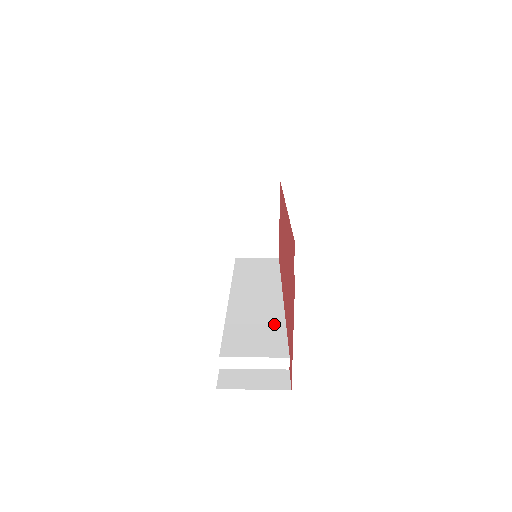
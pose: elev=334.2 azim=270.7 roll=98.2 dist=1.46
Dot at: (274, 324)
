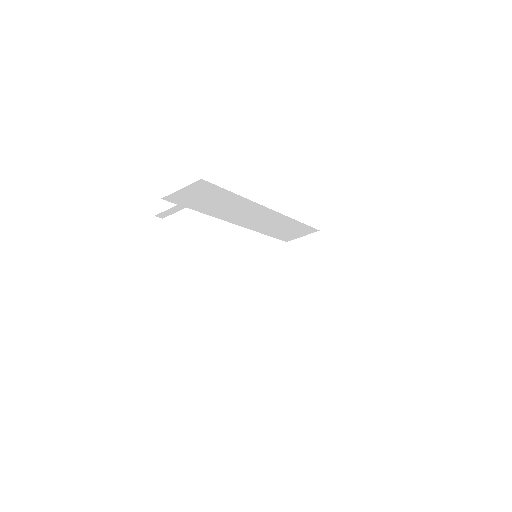
Dot at: occluded
